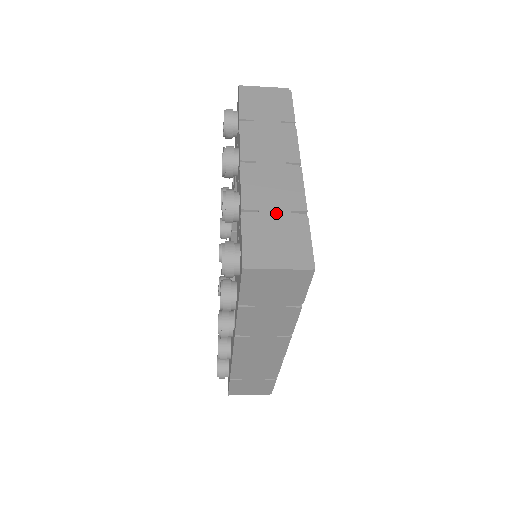
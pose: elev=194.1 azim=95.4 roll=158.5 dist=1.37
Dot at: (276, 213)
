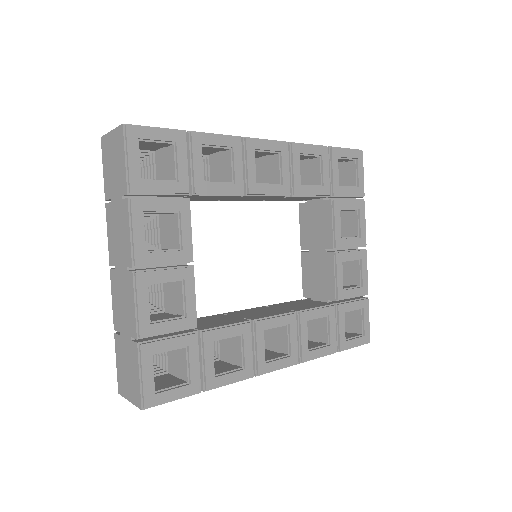
Dot at: (126, 338)
